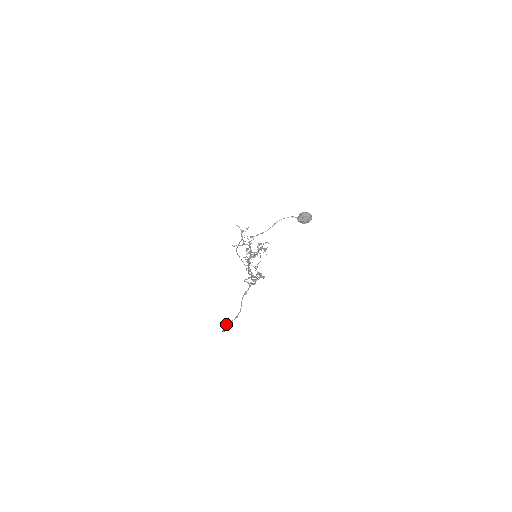
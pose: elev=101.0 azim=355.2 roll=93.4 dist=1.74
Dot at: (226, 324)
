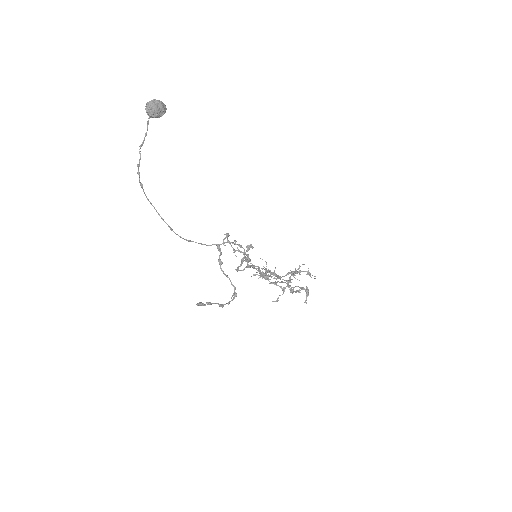
Dot at: (212, 303)
